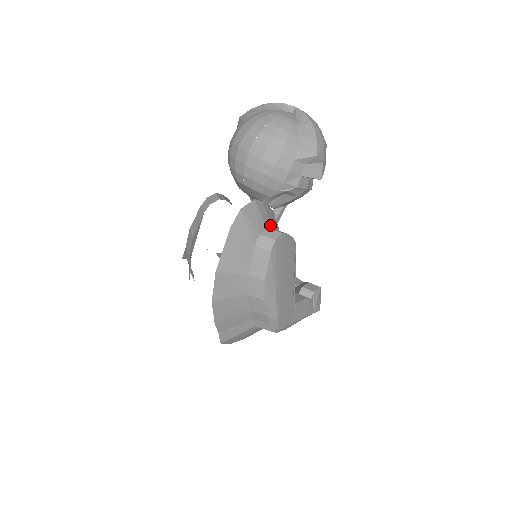
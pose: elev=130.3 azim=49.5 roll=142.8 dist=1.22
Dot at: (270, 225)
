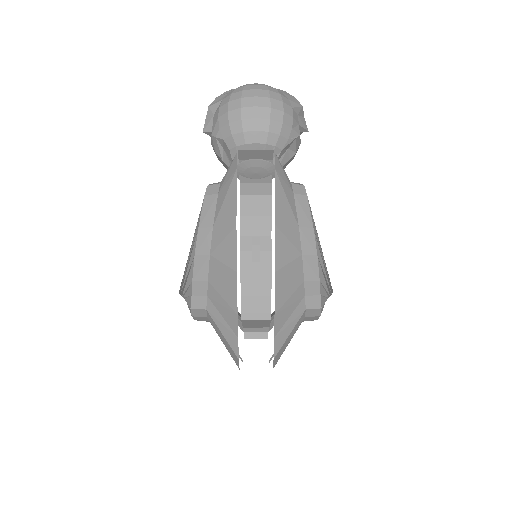
Dot at: occluded
